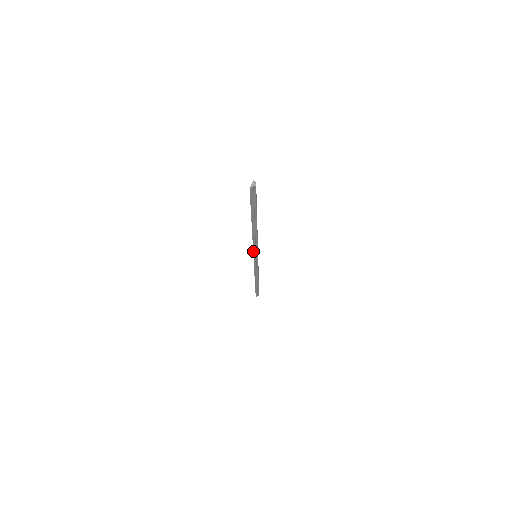
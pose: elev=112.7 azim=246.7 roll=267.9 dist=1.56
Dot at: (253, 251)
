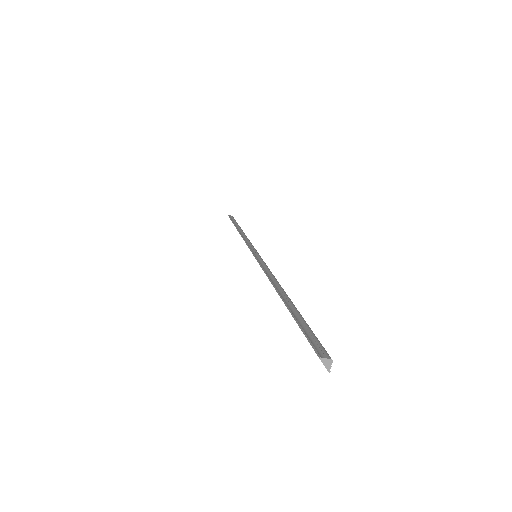
Dot at: occluded
